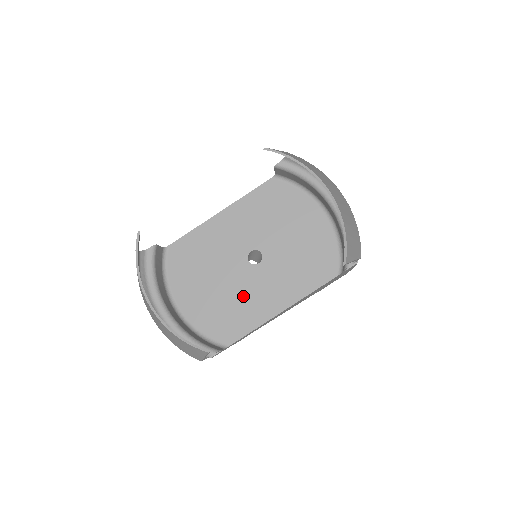
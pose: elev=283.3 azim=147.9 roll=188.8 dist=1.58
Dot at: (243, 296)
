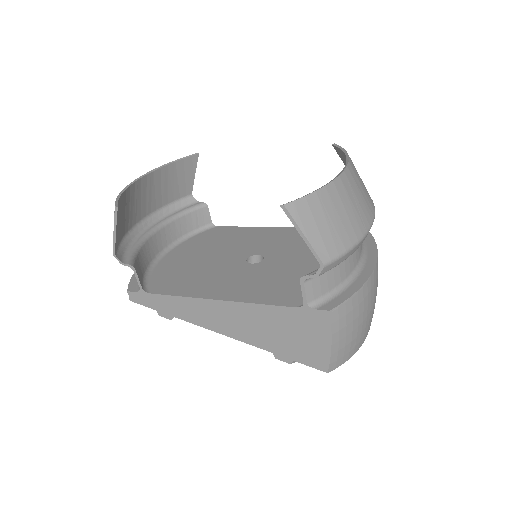
Dot at: (209, 273)
